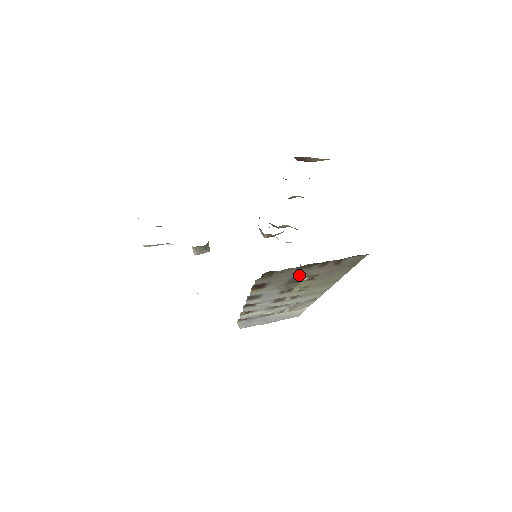
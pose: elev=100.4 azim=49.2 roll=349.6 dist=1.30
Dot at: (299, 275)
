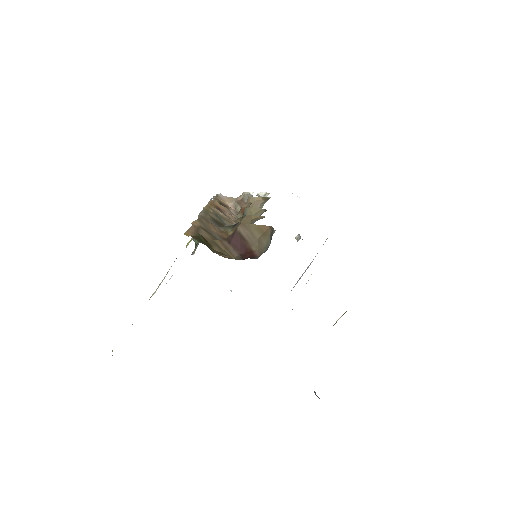
Dot at: occluded
